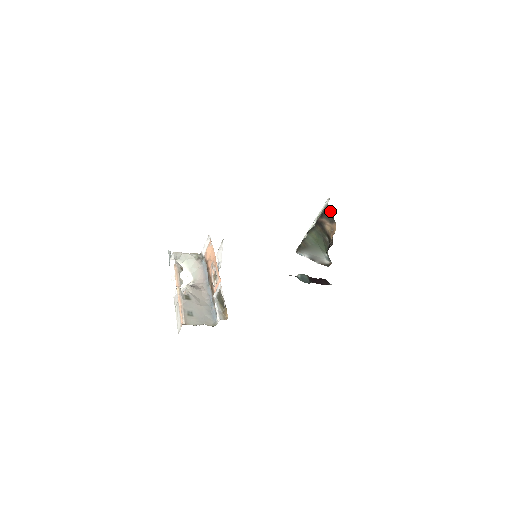
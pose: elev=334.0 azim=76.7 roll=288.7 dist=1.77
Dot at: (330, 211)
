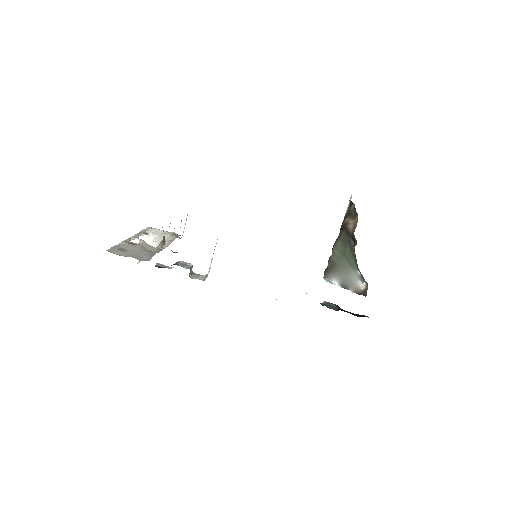
Dot at: (352, 206)
